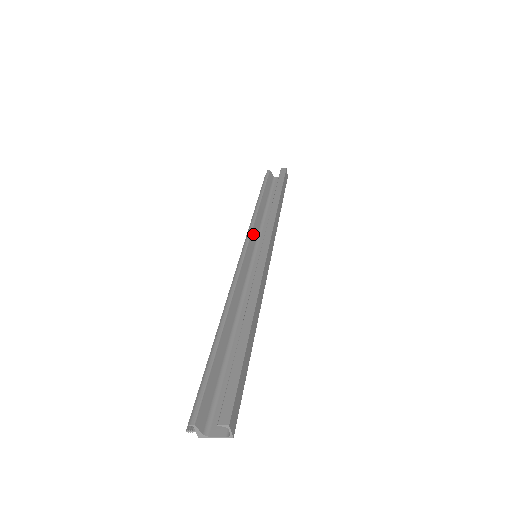
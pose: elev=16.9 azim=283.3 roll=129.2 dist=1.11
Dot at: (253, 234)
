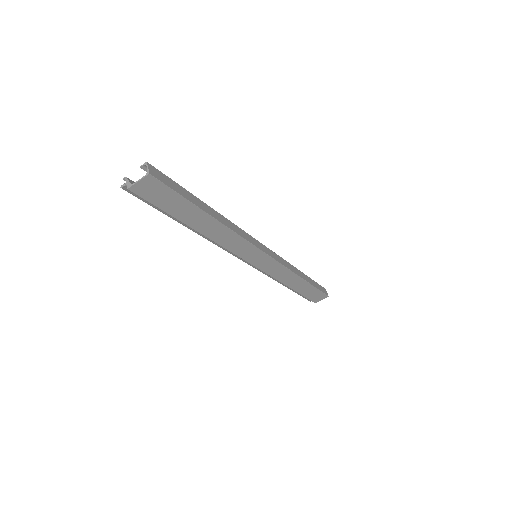
Dot at: occluded
